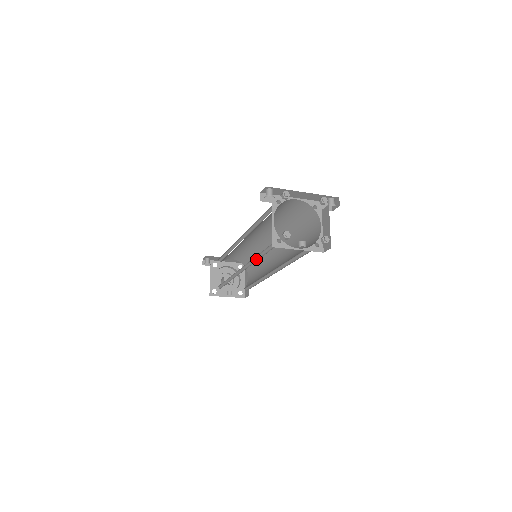
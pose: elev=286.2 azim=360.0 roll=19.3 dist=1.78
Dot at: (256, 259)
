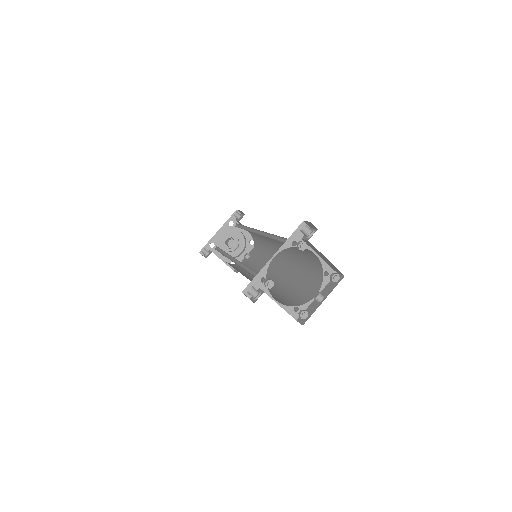
Dot at: (272, 289)
